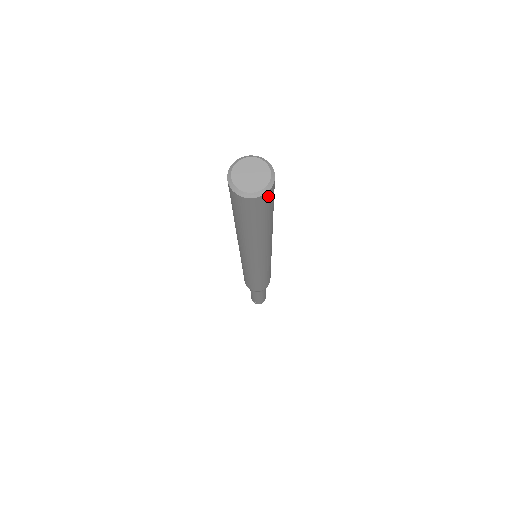
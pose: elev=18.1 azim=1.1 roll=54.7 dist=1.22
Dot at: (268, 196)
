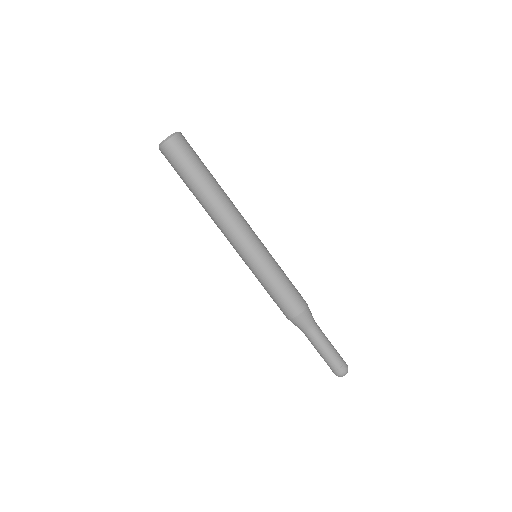
Dot at: (181, 139)
